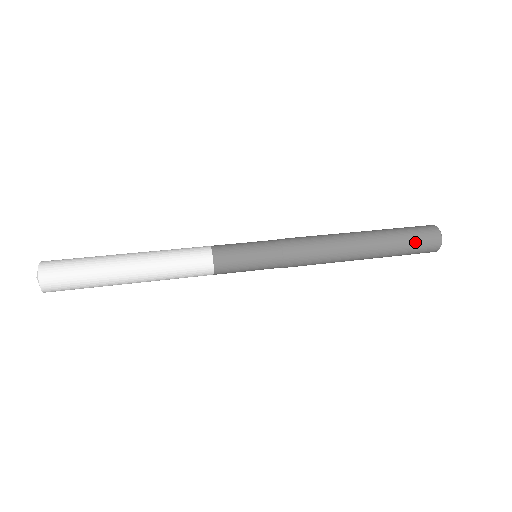
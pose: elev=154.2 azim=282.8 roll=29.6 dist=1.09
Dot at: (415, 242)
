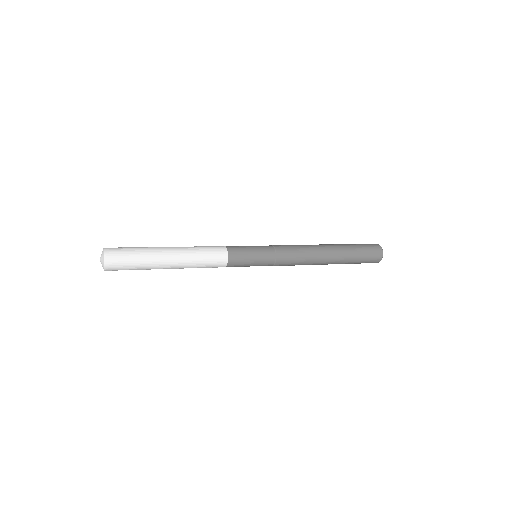
Dot at: (365, 251)
